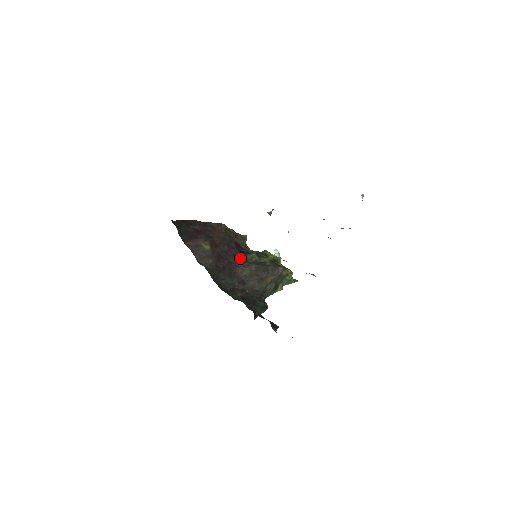
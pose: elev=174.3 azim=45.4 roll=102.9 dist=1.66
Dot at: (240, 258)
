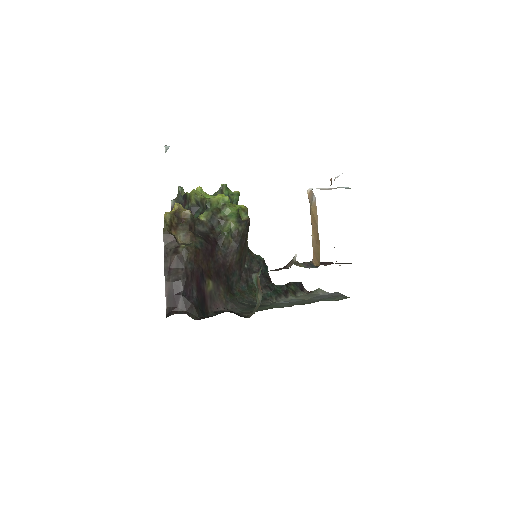
Dot at: (222, 251)
